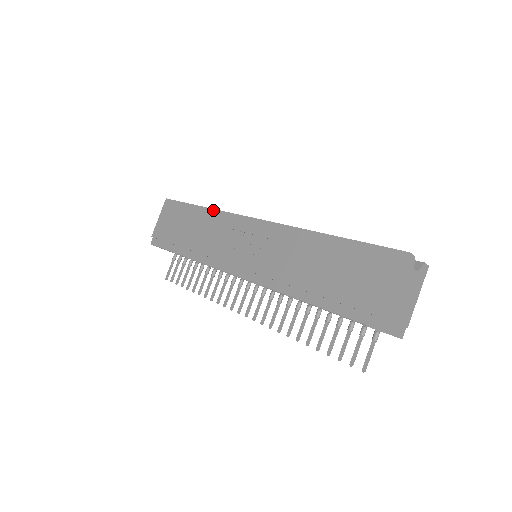
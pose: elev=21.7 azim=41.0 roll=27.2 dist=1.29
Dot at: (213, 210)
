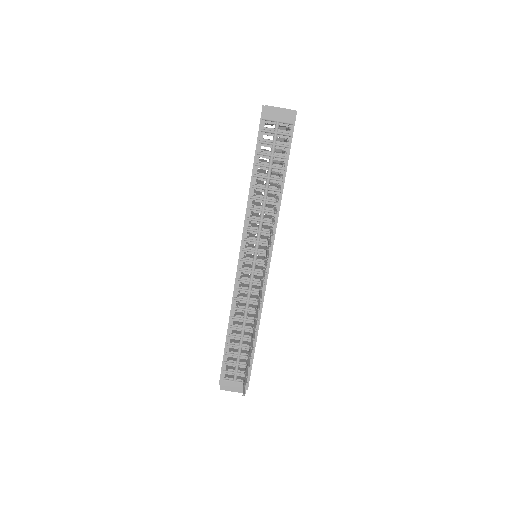
Dot at: occluded
